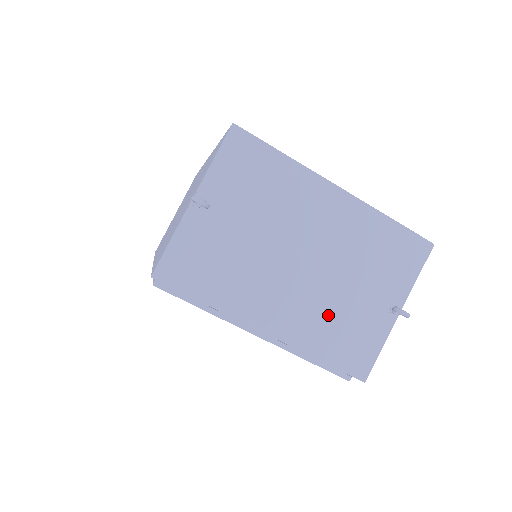
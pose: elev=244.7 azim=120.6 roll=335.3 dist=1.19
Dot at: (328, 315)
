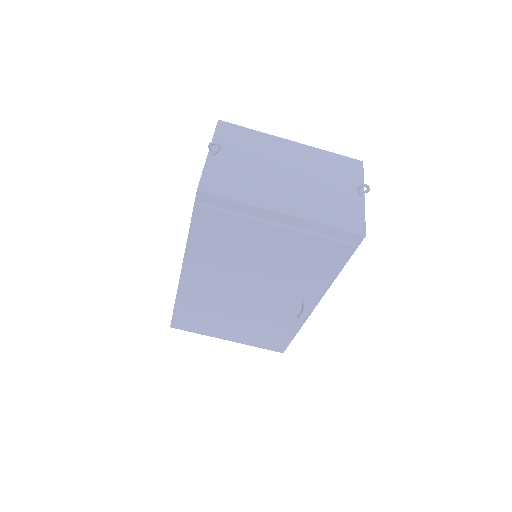
Dot at: (319, 201)
